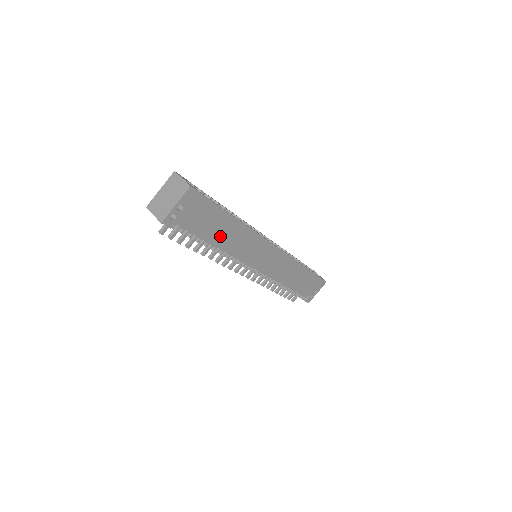
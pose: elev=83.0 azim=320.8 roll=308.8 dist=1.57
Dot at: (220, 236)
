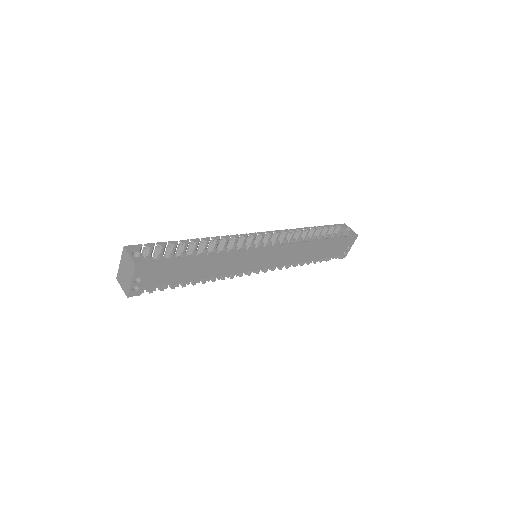
Dot at: (197, 273)
